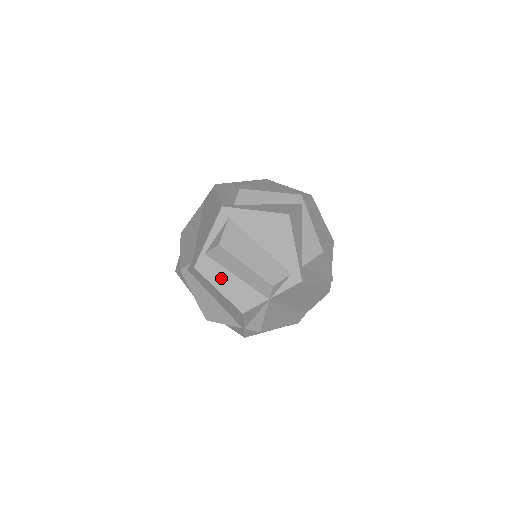
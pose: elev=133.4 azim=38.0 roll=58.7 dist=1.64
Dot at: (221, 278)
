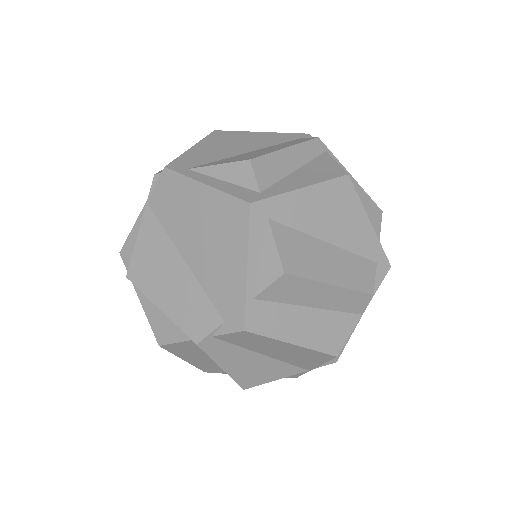
Dot at: (291, 323)
